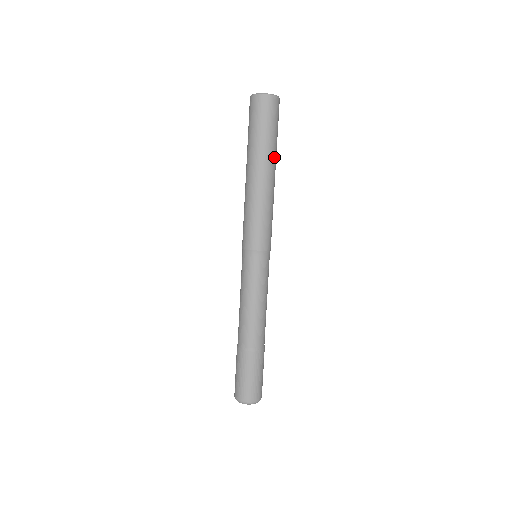
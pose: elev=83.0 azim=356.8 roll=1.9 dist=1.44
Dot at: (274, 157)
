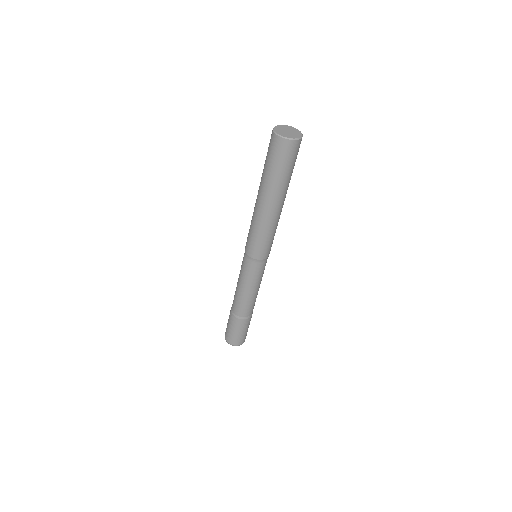
Dot at: occluded
